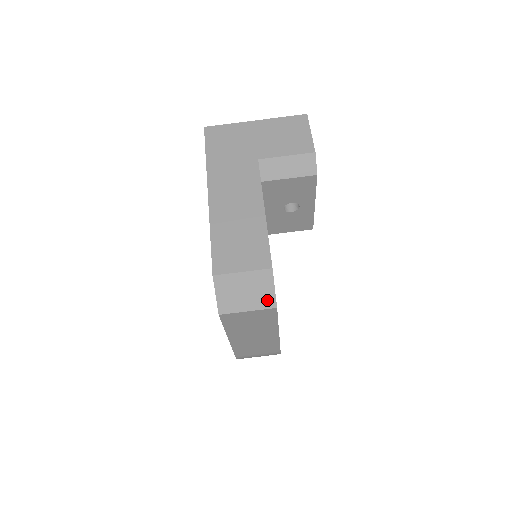
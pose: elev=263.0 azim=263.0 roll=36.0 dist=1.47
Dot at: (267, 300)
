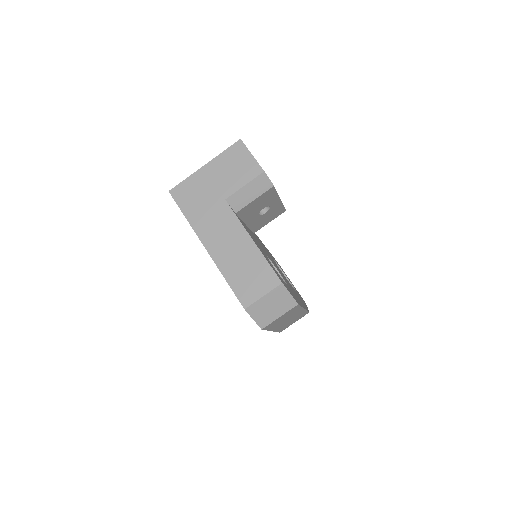
Dot at: (289, 303)
